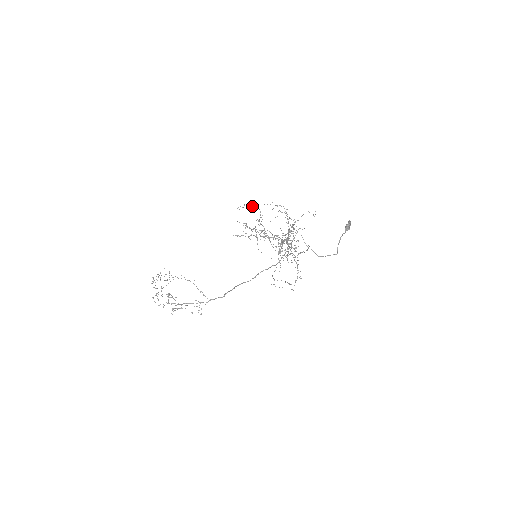
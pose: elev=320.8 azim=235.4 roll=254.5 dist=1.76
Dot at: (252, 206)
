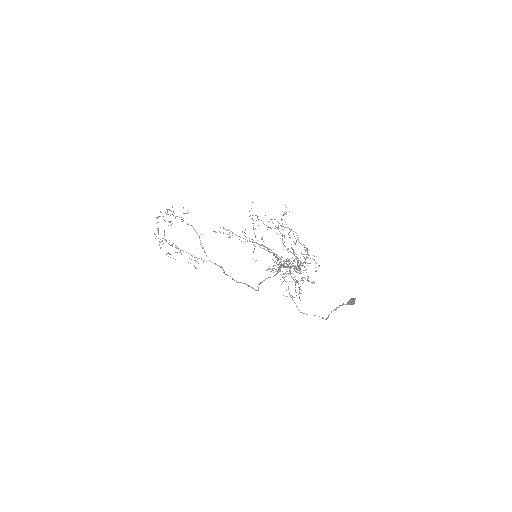
Dot at: occluded
